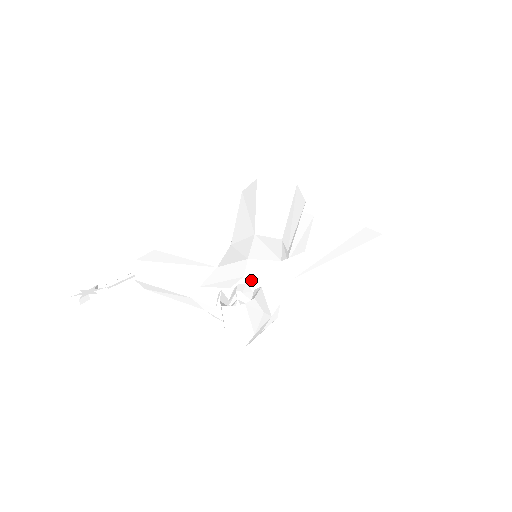
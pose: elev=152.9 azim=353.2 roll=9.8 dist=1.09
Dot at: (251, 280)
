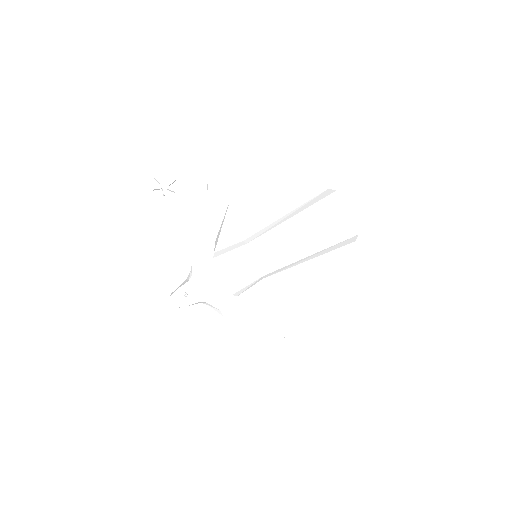
Dot at: (206, 290)
